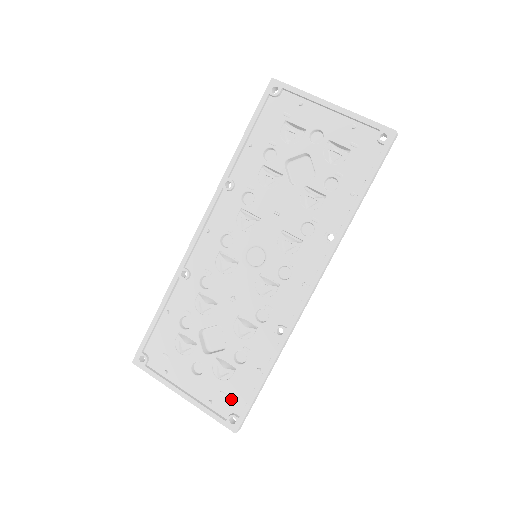
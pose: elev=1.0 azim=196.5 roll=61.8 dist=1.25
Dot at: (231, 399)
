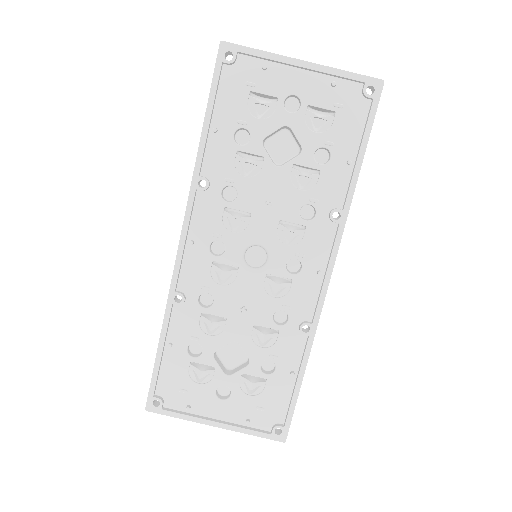
Dot at: (270, 411)
